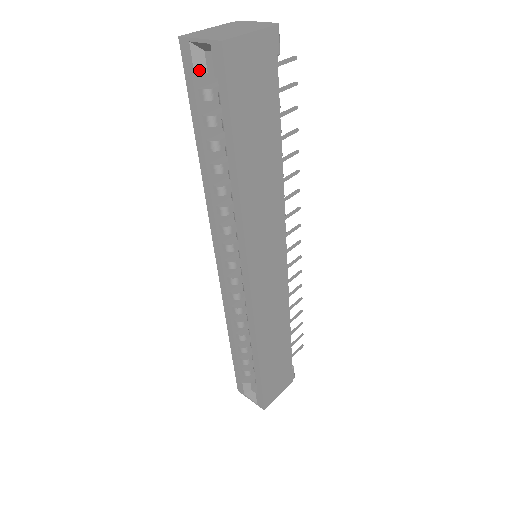
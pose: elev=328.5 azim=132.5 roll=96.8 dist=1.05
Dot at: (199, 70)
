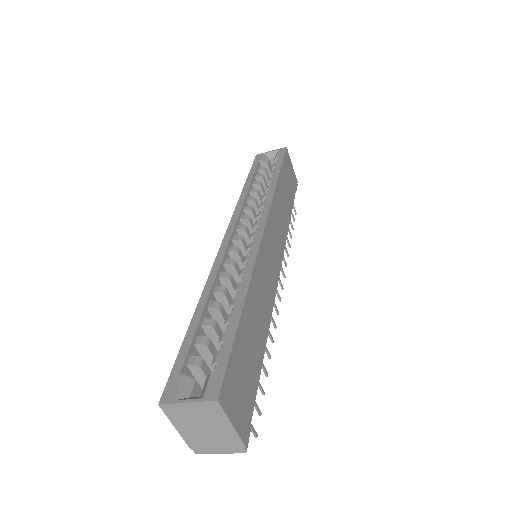
Dot at: (264, 161)
